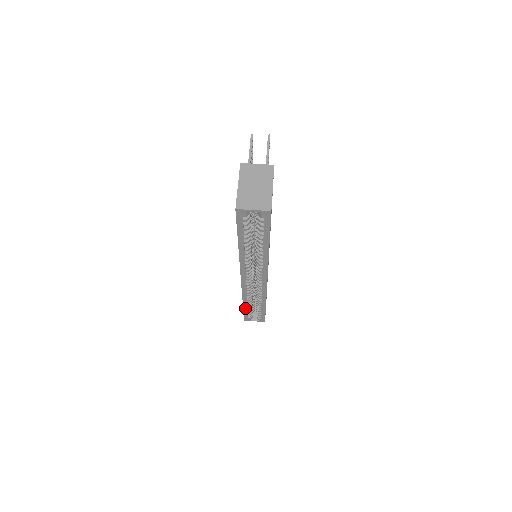
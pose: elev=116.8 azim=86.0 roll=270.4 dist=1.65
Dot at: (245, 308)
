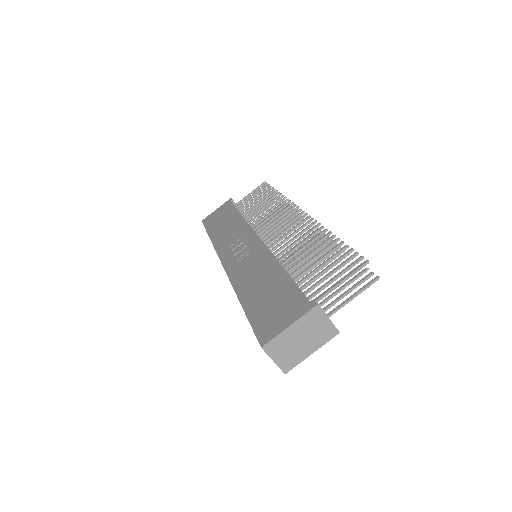
Dot at: occluded
